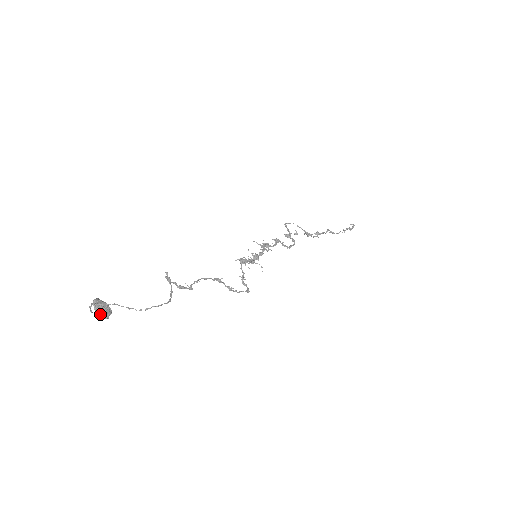
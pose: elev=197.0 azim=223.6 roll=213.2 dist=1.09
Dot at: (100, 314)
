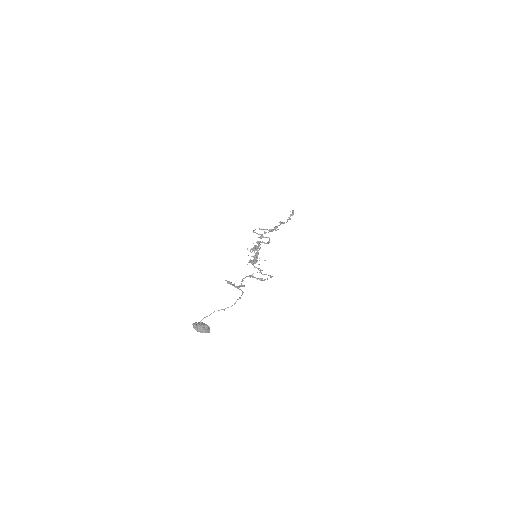
Dot at: (204, 331)
